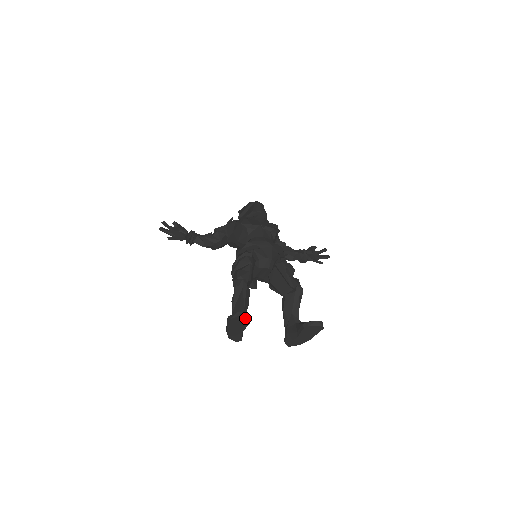
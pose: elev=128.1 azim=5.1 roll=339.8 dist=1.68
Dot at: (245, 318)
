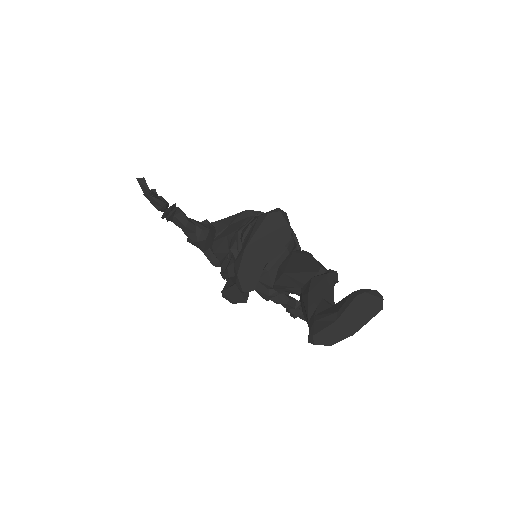
Dot at: (288, 223)
